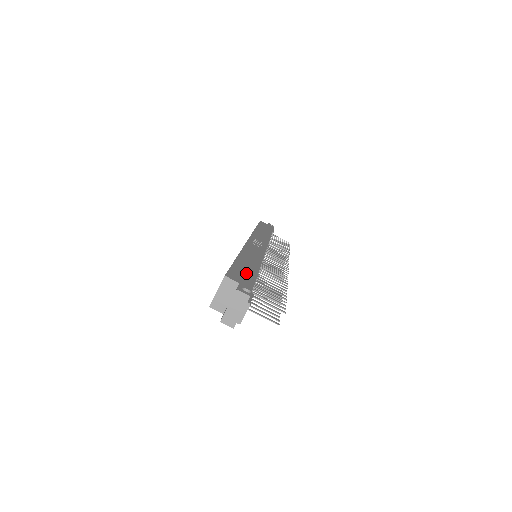
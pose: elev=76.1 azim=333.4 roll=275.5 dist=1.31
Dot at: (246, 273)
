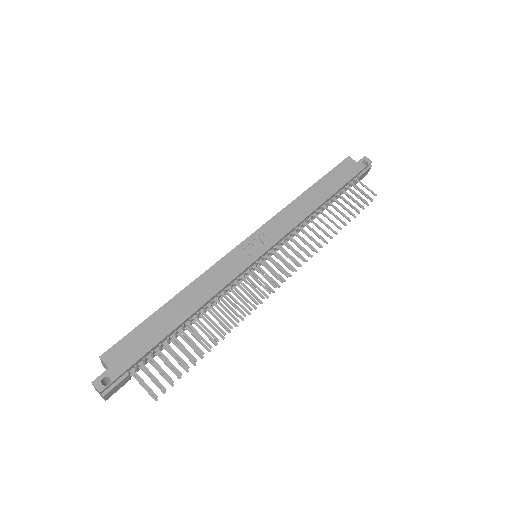
Dot at: (143, 341)
